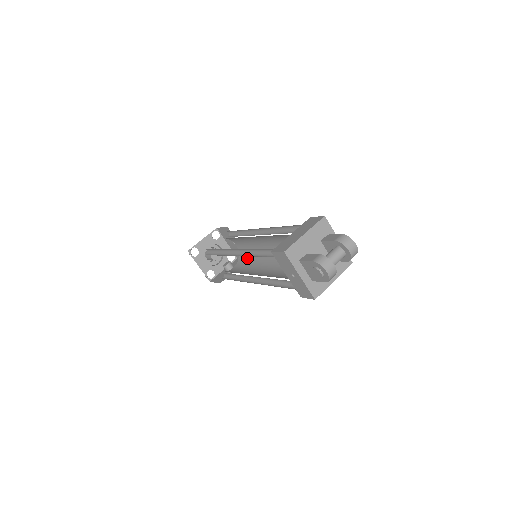
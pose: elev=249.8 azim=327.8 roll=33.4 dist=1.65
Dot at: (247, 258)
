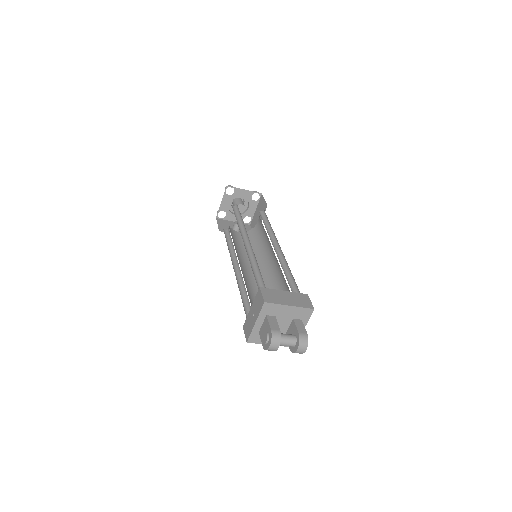
Dot at: (253, 240)
